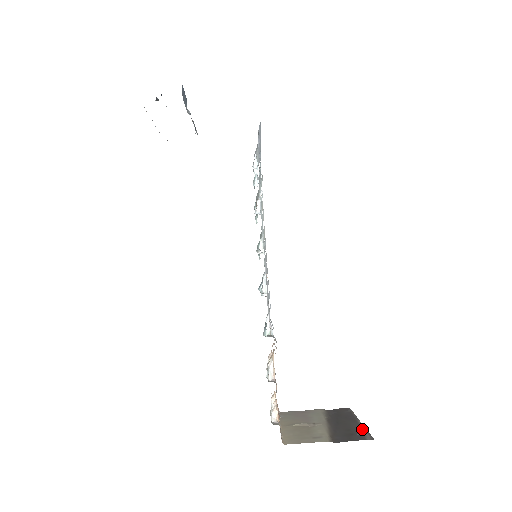
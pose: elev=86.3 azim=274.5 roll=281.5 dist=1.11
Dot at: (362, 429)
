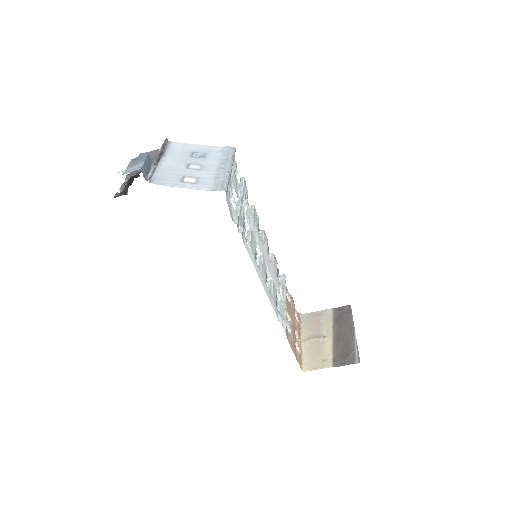
Dot at: (355, 345)
